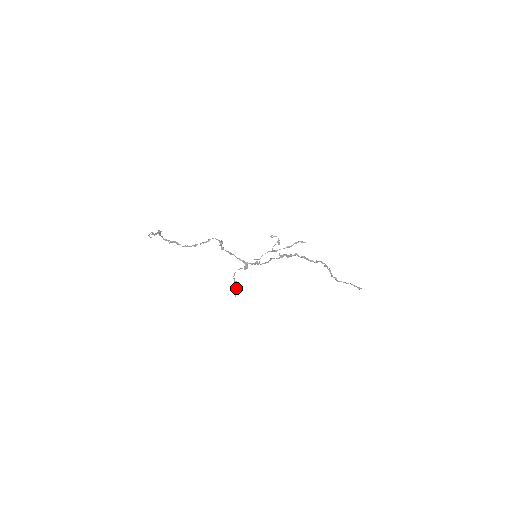
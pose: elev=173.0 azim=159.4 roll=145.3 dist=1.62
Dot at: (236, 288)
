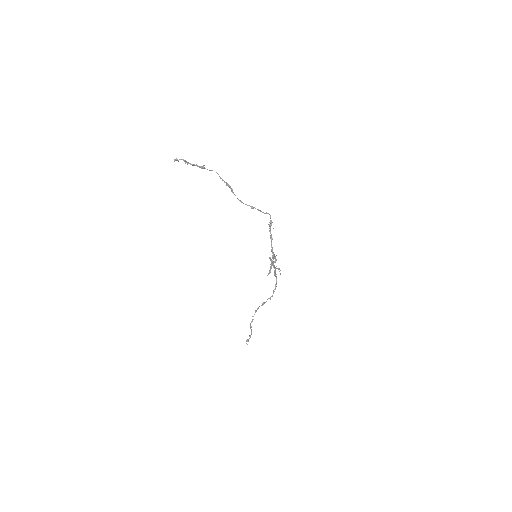
Dot at: (270, 269)
